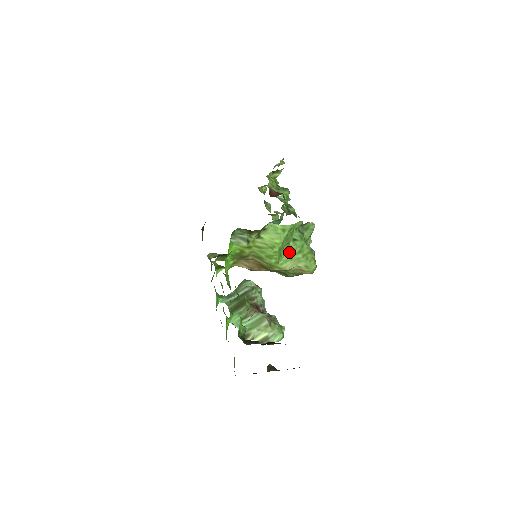
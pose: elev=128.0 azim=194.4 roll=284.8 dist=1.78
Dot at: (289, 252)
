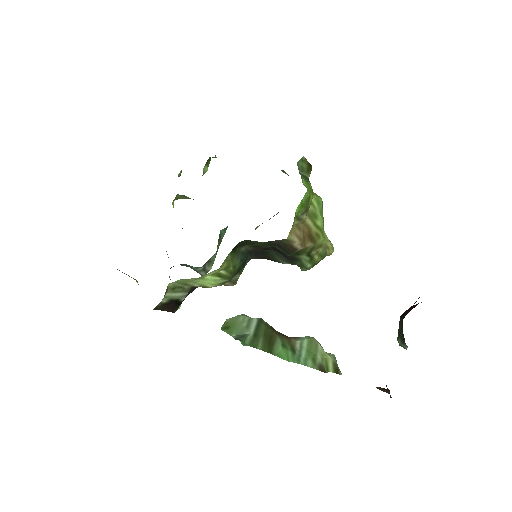
Dot at: occluded
